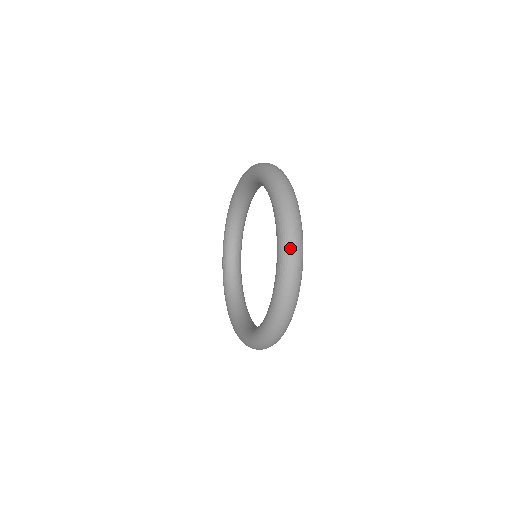
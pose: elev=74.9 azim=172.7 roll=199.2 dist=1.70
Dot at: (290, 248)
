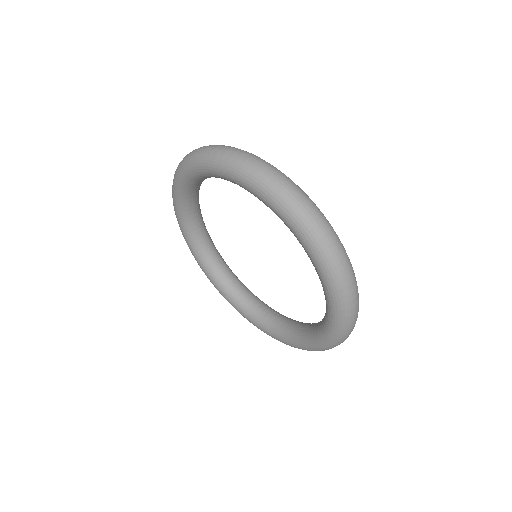
Dot at: (294, 202)
